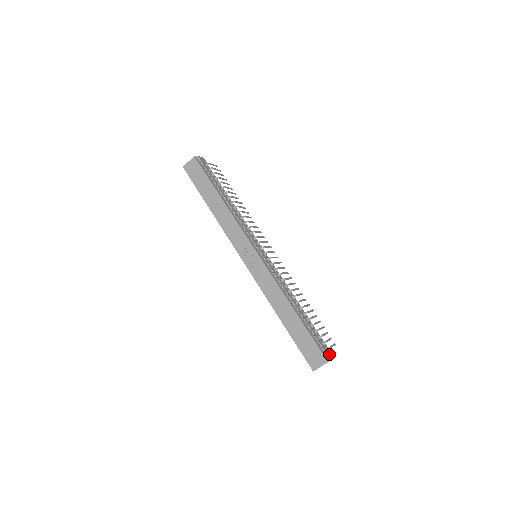
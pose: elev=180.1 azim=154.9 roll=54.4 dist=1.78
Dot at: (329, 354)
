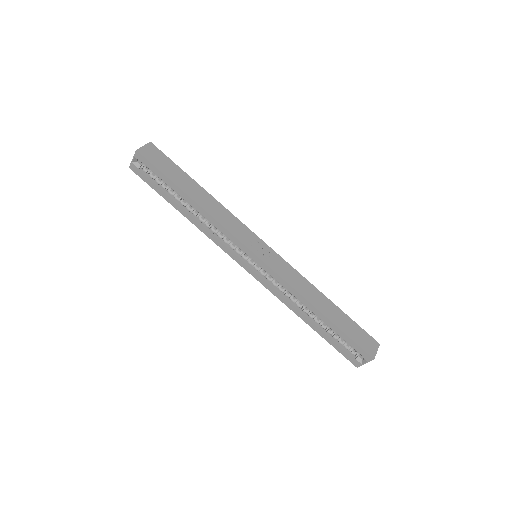
Dot at: occluded
